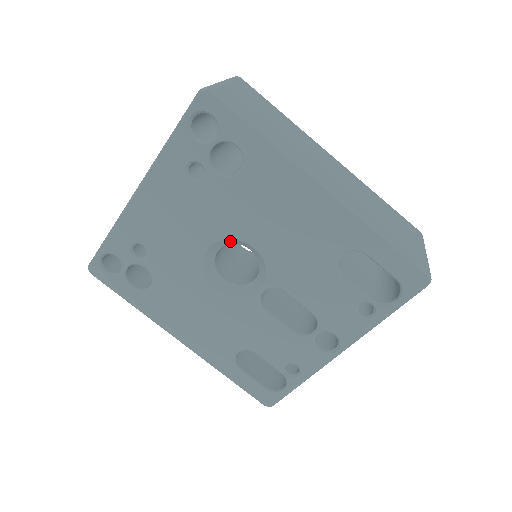
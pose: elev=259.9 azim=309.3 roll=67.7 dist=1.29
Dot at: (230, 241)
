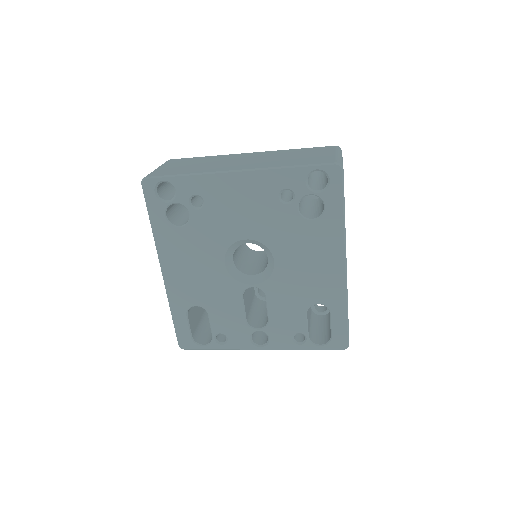
Dot at: (263, 246)
